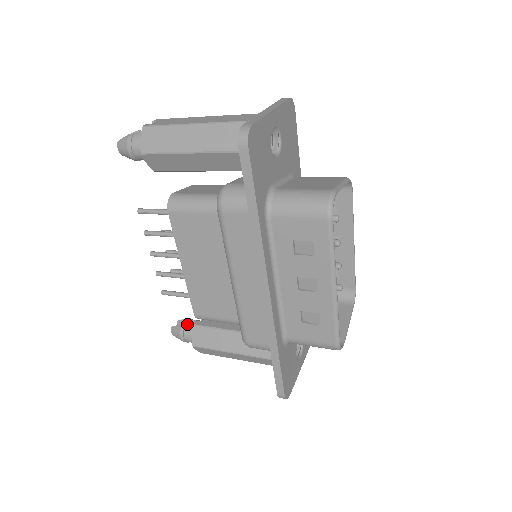
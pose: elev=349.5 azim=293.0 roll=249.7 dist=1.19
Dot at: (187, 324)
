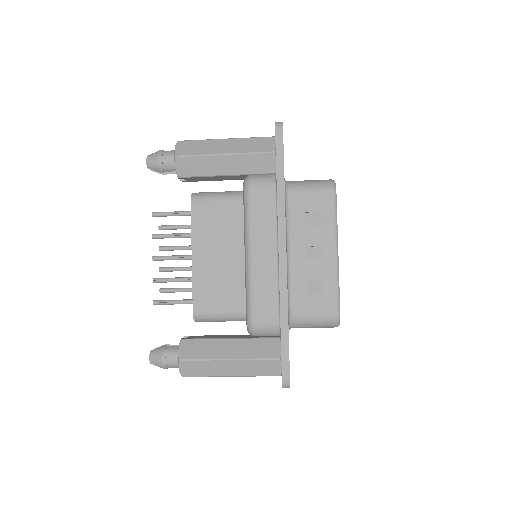
Dot at: occluded
